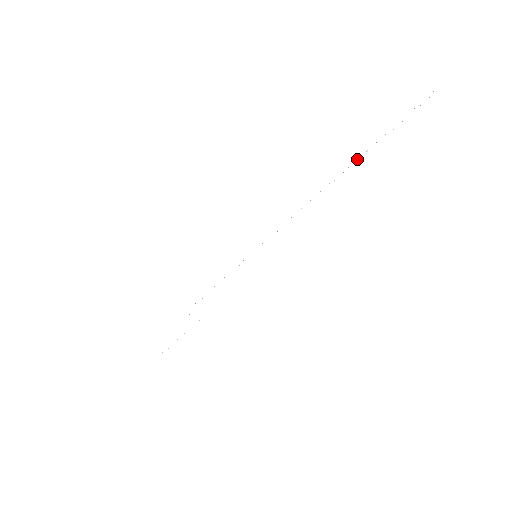
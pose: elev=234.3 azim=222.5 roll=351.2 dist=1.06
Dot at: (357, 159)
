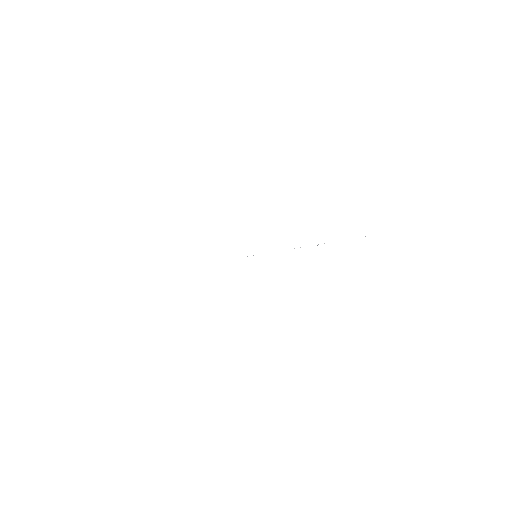
Dot at: (324, 243)
